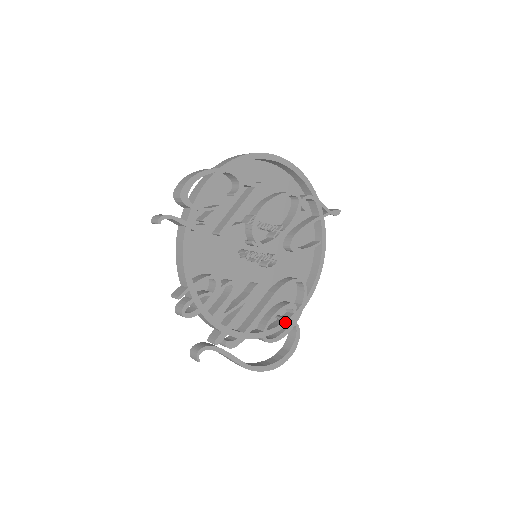
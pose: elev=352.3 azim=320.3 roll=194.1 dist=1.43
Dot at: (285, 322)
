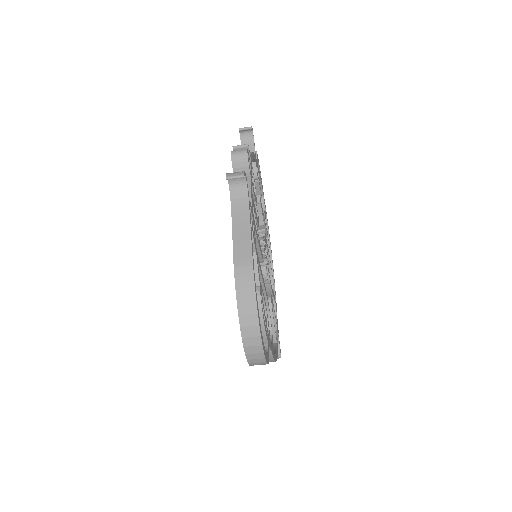
Dot at: (266, 322)
